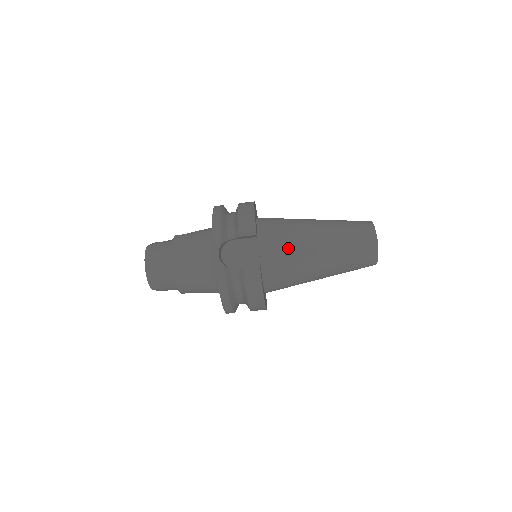
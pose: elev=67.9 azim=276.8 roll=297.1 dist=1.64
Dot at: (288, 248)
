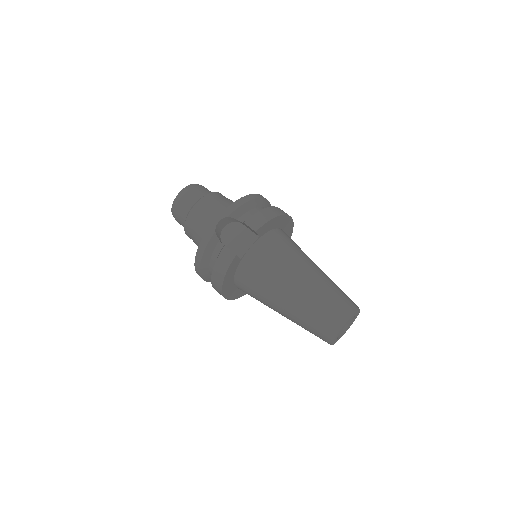
Dot at: (272, 265)
